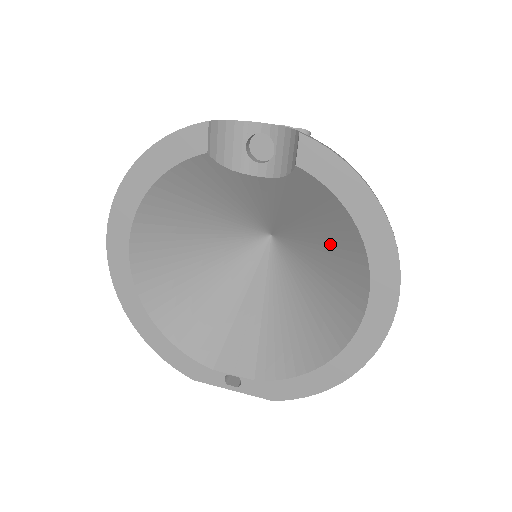
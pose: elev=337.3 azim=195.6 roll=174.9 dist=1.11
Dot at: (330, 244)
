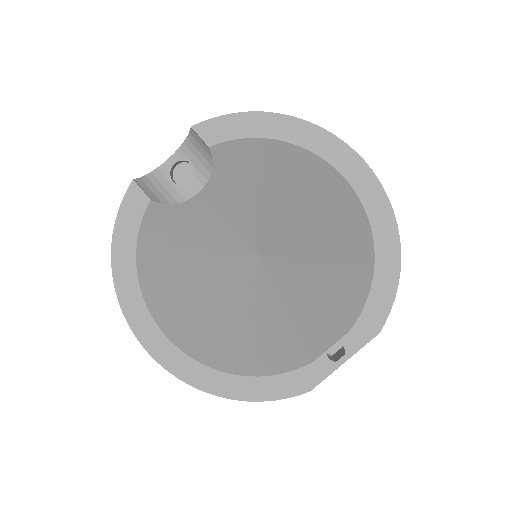
Dot at: (287, 186)
